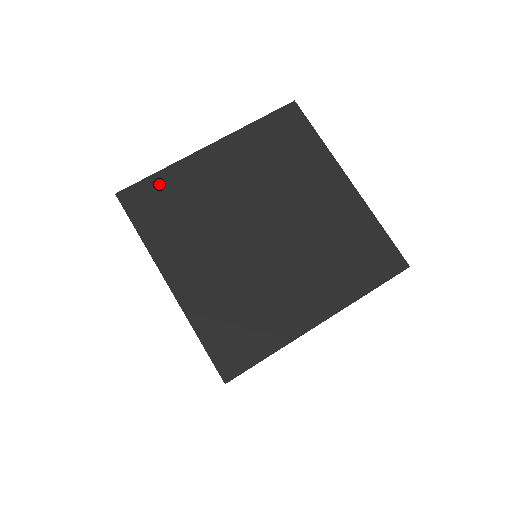
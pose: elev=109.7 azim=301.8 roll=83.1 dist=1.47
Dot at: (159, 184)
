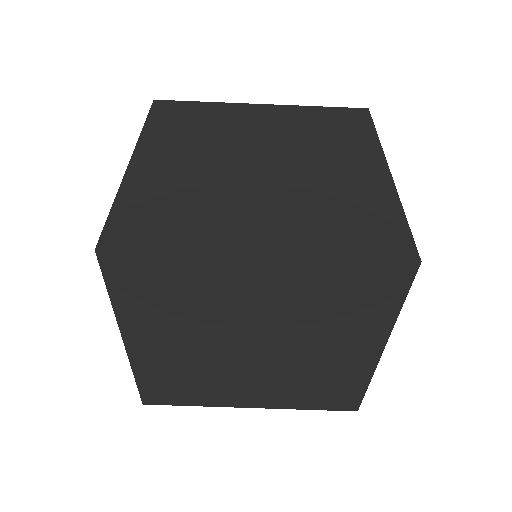
Dot at: (162, 266)
